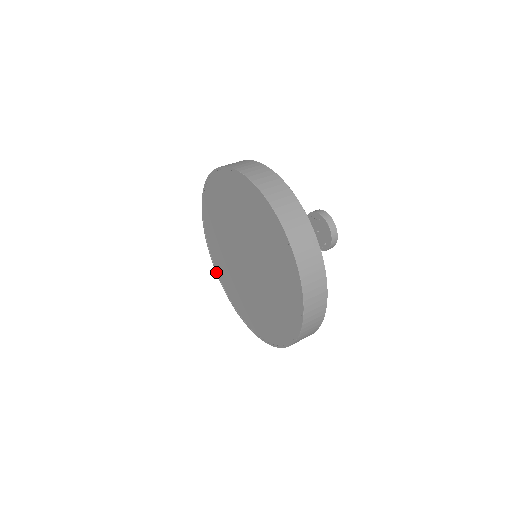
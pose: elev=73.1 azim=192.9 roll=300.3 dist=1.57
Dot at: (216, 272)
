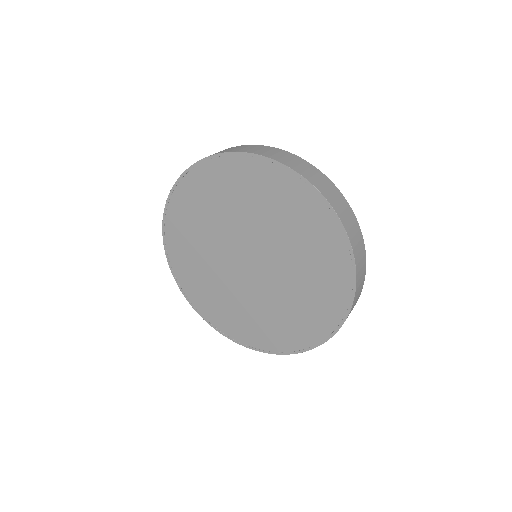
Dot at: (165, 249)
